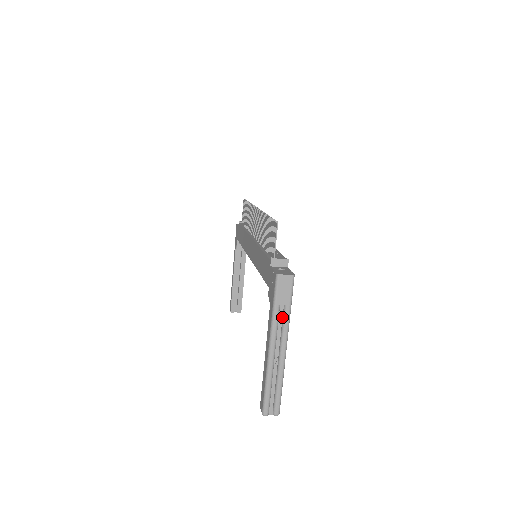
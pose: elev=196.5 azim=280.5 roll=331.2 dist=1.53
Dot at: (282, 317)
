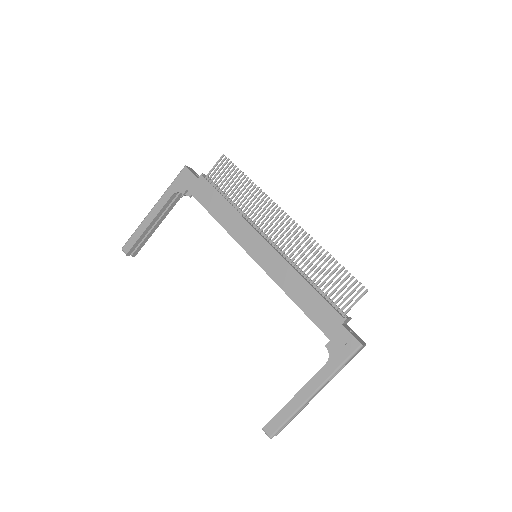
Dot at: occluded
